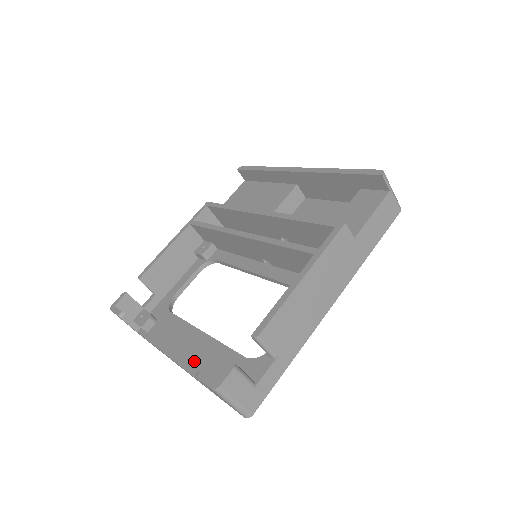
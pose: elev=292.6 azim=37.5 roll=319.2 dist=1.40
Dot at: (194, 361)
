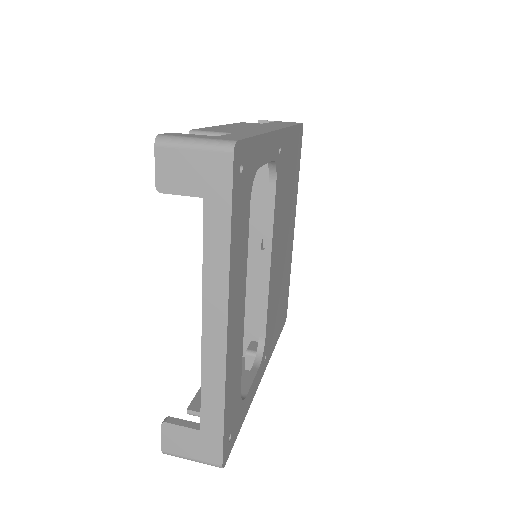
Dot at: occluded
